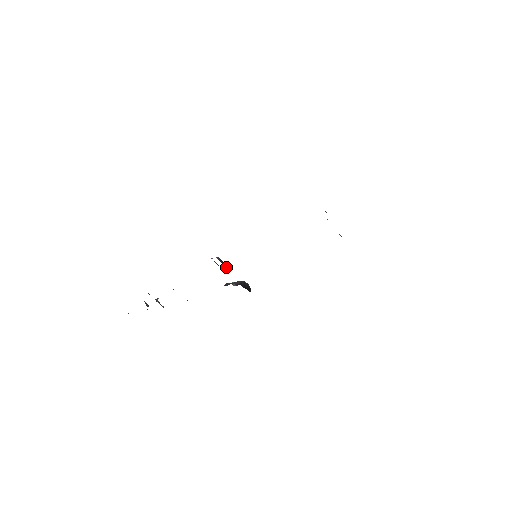
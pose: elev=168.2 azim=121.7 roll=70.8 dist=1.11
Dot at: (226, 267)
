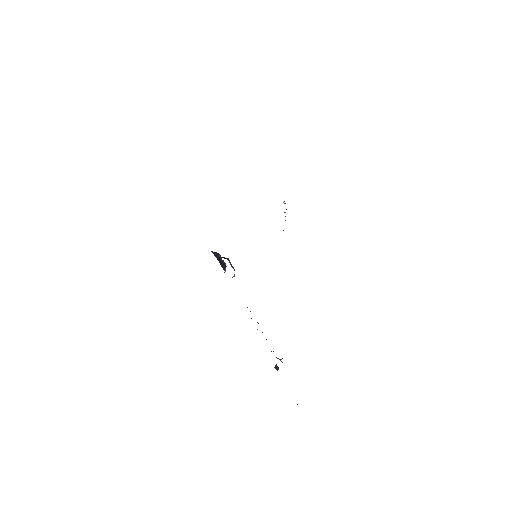
Dot at: (215, 253)
